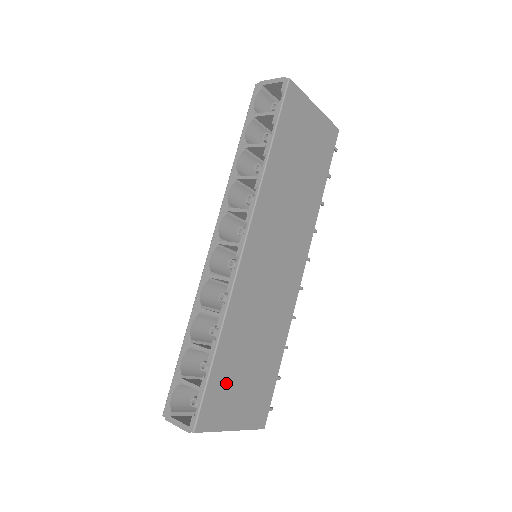
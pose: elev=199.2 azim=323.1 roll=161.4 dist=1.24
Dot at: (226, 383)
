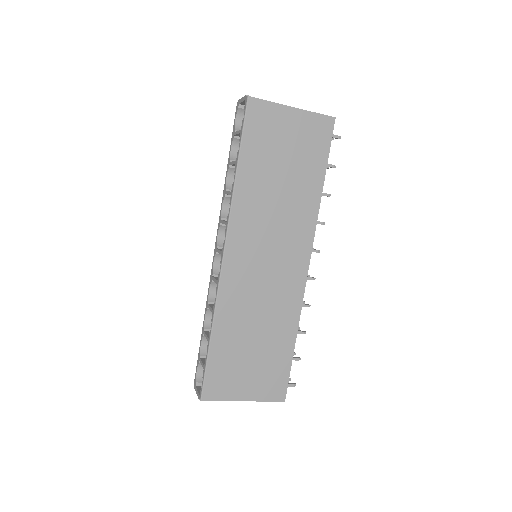
Dot at: (228, 364)
